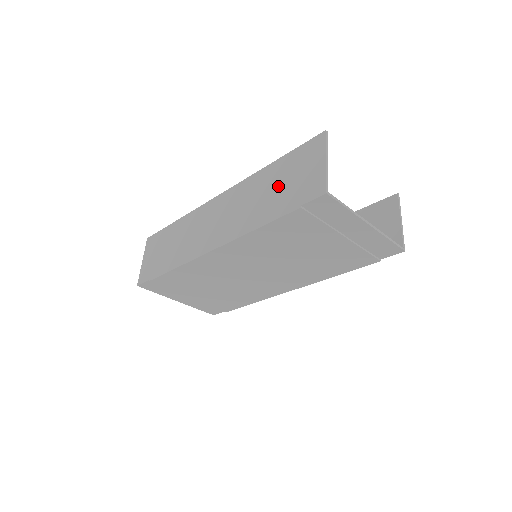
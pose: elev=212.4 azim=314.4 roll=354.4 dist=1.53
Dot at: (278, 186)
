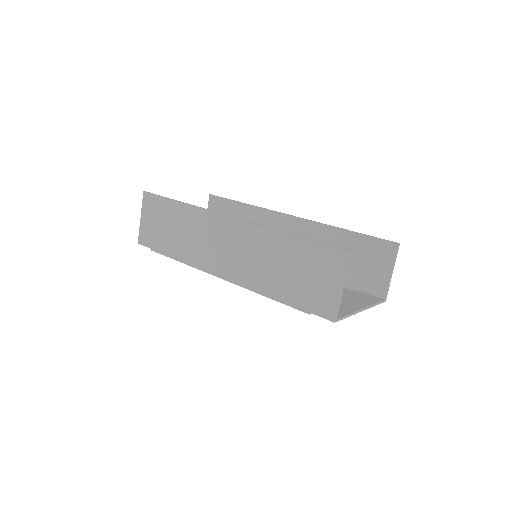
Dot at: (292, 270)
